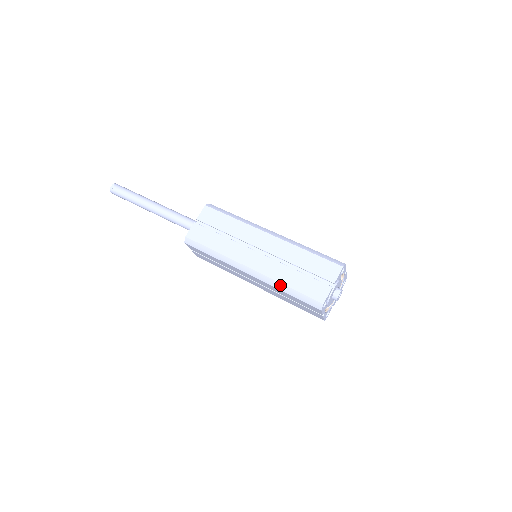
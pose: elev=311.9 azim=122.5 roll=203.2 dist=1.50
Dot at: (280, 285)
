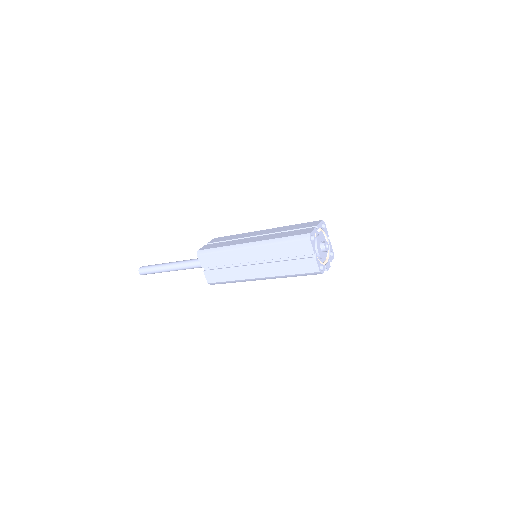
Dot at: (274, 240)
